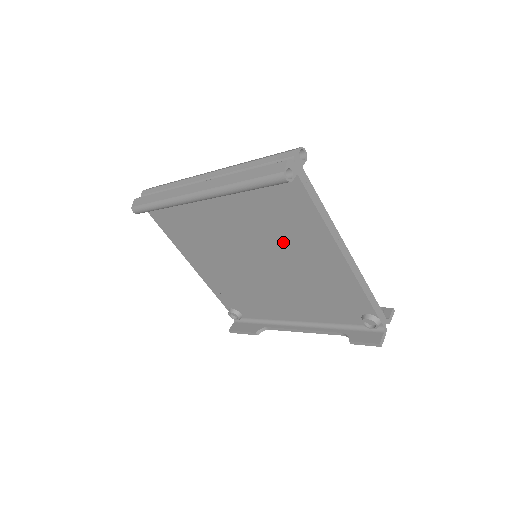
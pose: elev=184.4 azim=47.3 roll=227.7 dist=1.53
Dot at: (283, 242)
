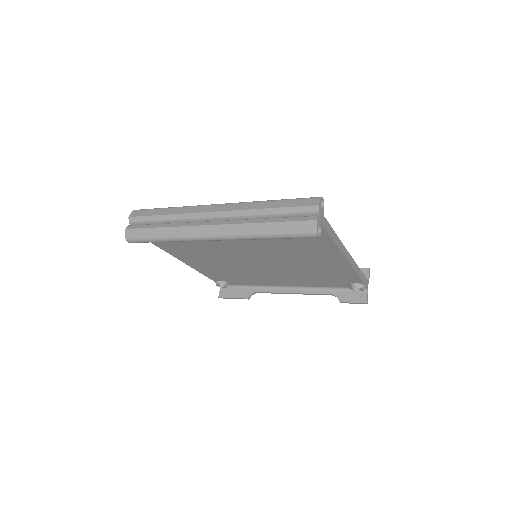
Dot at: (291, 253)
